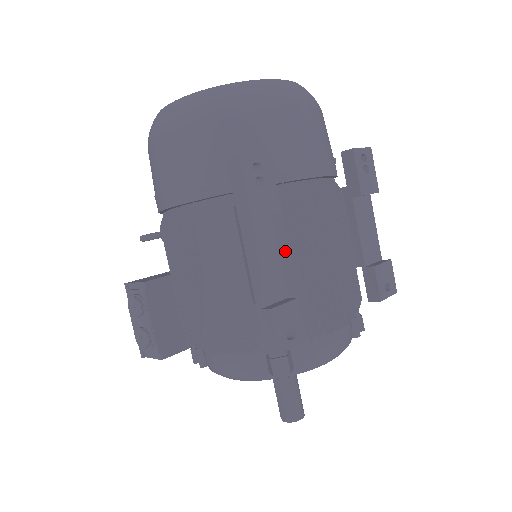
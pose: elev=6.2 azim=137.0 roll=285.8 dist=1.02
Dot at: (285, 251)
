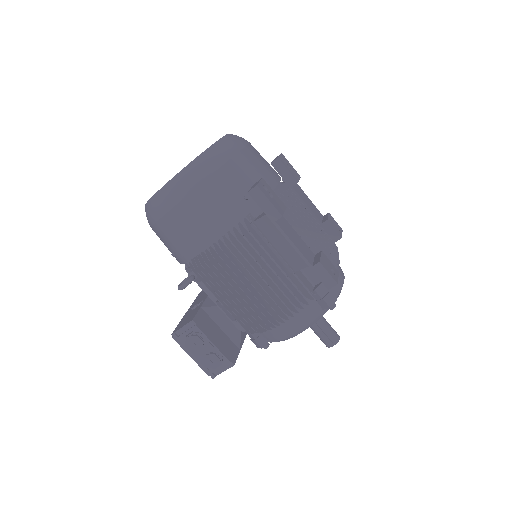
Dot at: occluded
